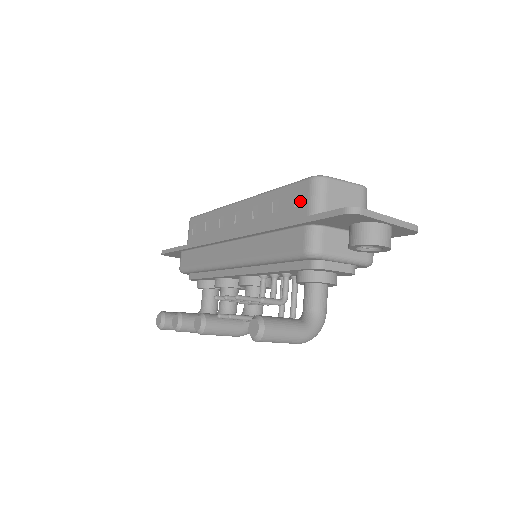
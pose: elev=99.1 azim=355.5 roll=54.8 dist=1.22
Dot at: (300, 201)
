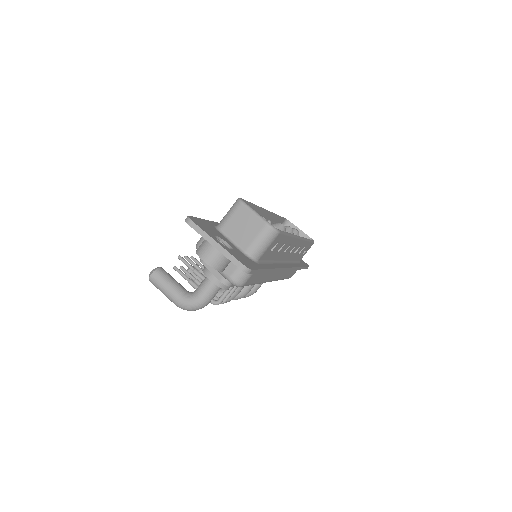
Dot at: occluded
